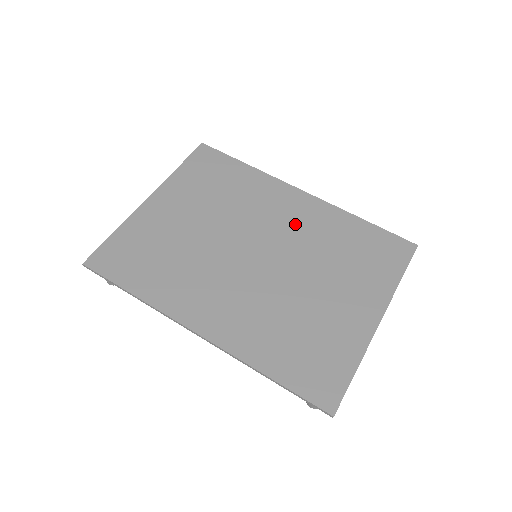
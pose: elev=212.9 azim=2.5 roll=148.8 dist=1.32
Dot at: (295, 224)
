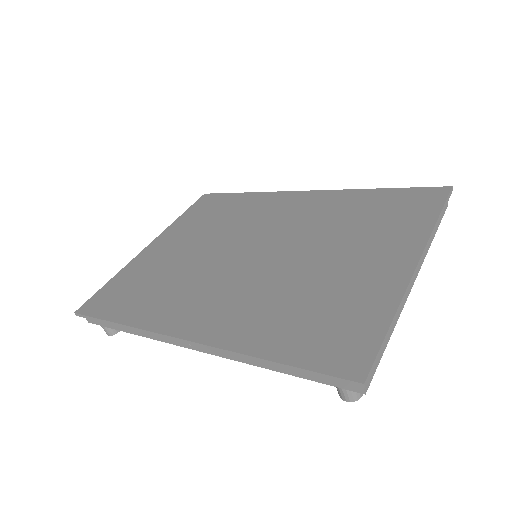
Dot at: (298, 216)
